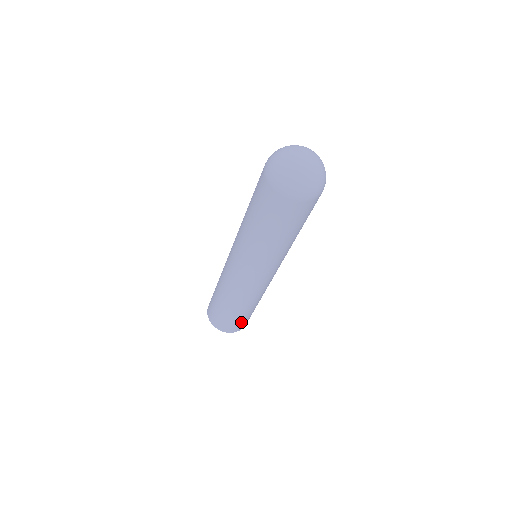
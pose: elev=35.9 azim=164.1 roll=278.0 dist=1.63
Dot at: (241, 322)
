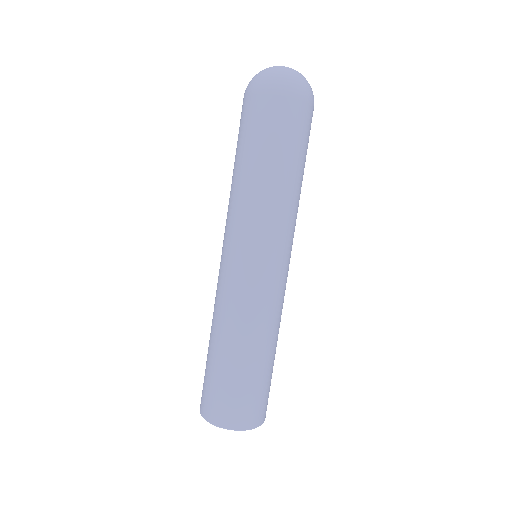
Dot at: (229, 394)
